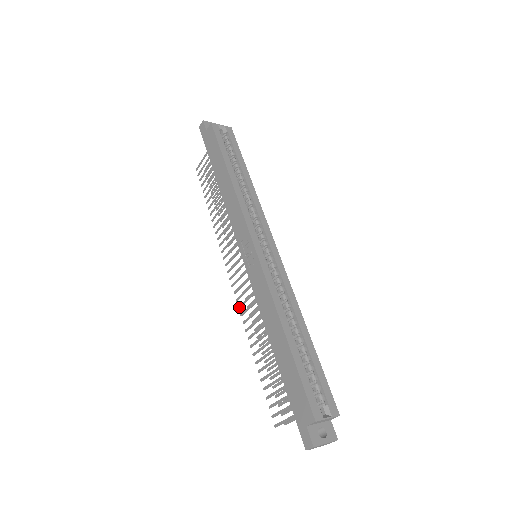
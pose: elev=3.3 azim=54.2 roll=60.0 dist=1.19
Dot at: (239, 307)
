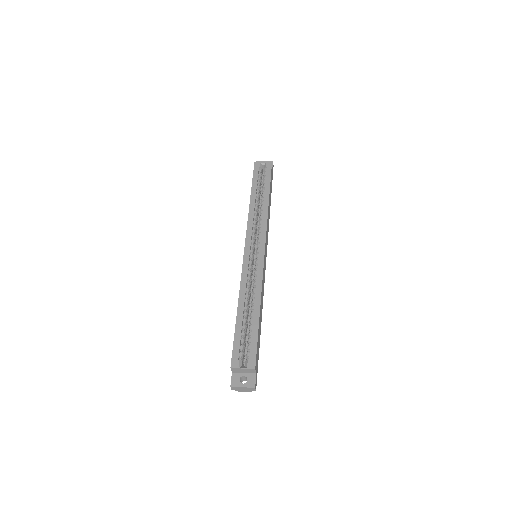
Dot at: occluded
